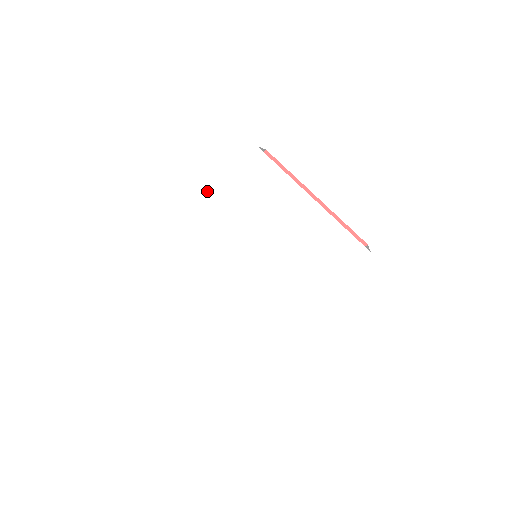
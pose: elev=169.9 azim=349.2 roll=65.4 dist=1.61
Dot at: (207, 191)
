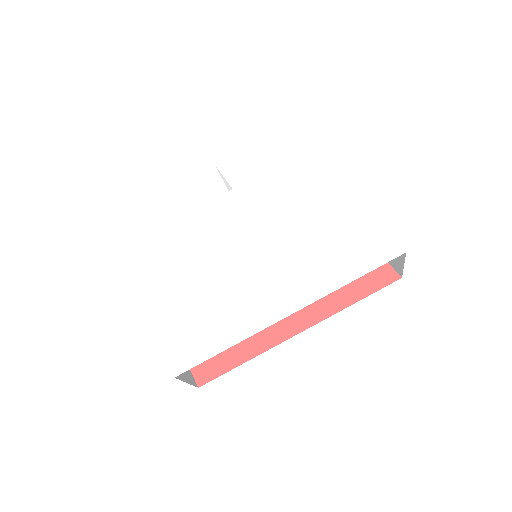
Dot at: (222, 165)
